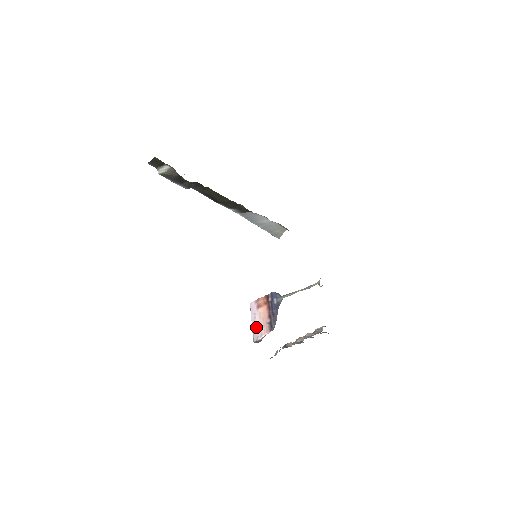
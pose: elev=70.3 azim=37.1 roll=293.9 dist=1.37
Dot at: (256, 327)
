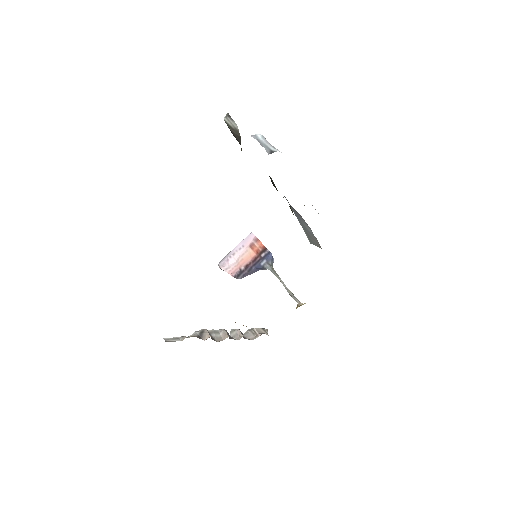
Dot at: (232, 257)
